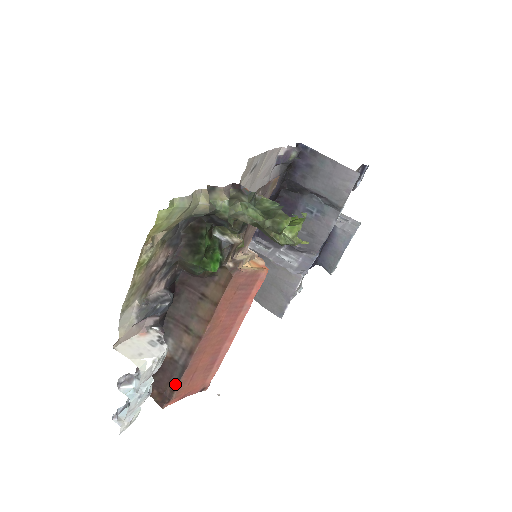
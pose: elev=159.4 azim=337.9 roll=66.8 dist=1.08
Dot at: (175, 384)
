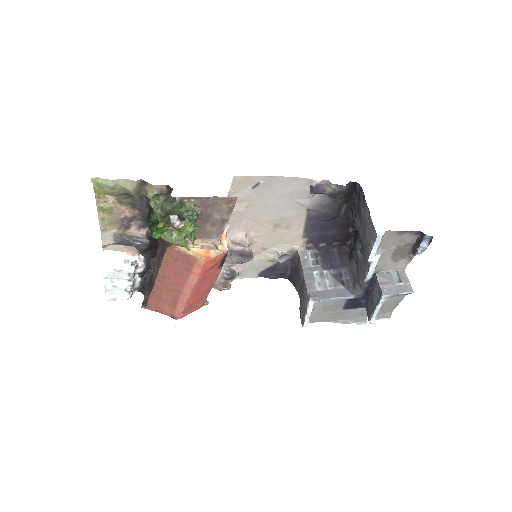
Dot at: (149, 298)
